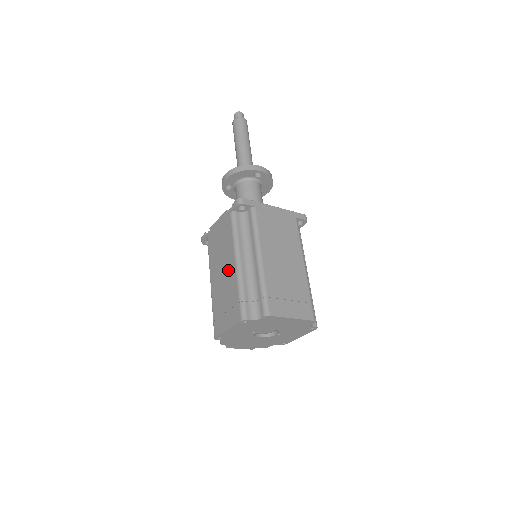
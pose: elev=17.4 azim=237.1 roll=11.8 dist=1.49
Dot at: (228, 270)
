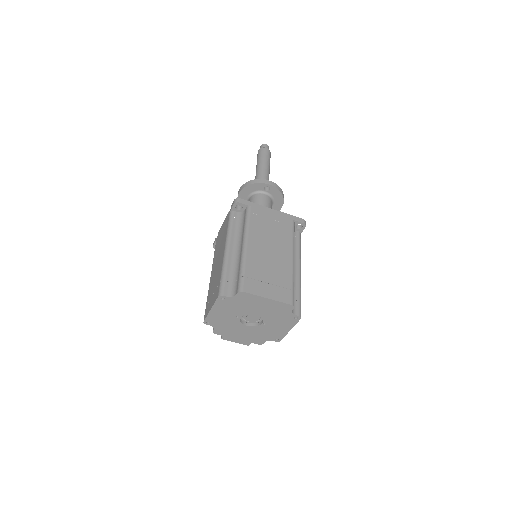
Dot at: (220, 259)
